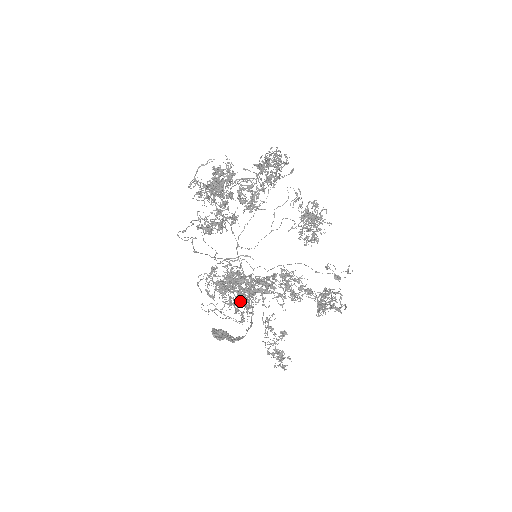
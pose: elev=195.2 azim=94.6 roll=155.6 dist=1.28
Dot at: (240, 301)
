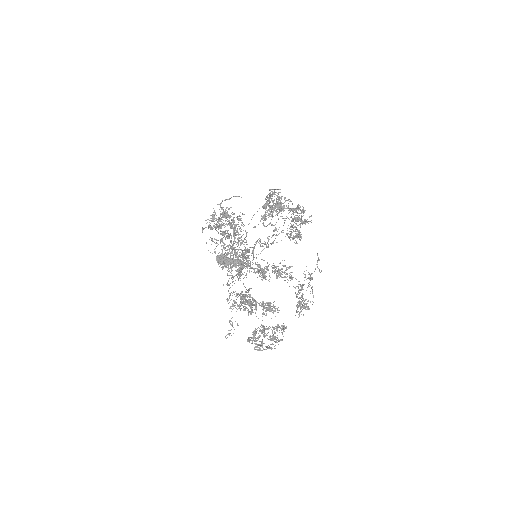
Dot at: occluded
